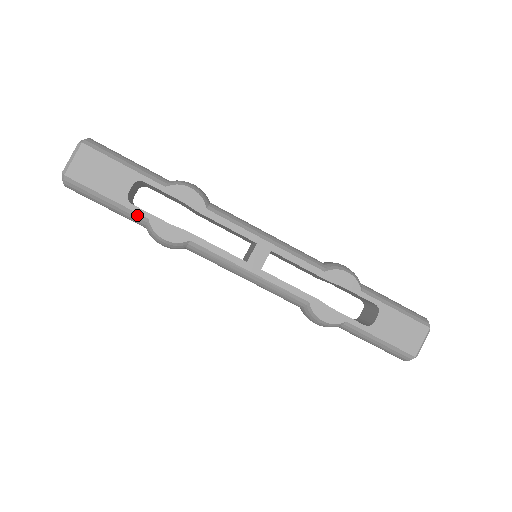
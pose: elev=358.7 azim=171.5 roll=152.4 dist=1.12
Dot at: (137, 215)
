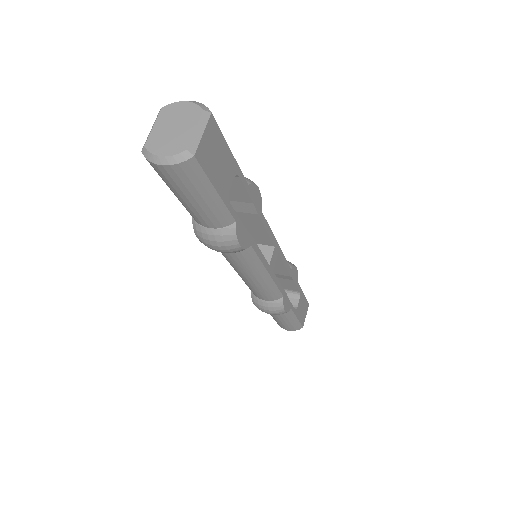
Dot at: (228, 216)
